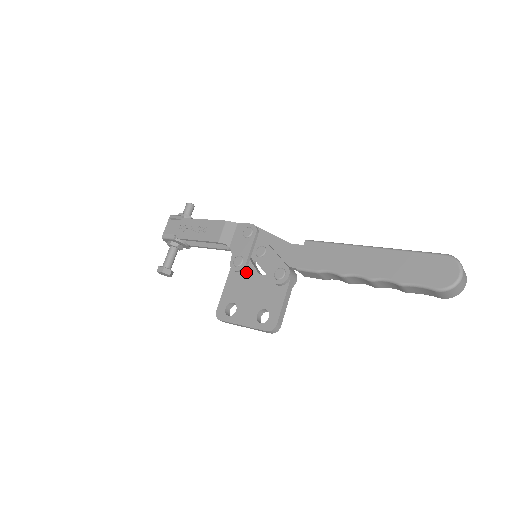
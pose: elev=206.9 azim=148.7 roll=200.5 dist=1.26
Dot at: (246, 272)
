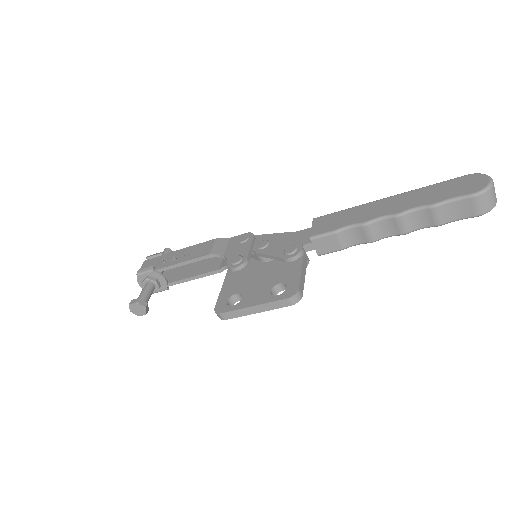
Dot at: (248, 267)
